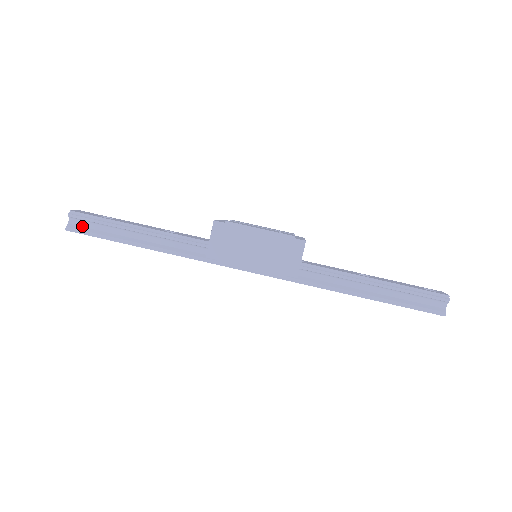
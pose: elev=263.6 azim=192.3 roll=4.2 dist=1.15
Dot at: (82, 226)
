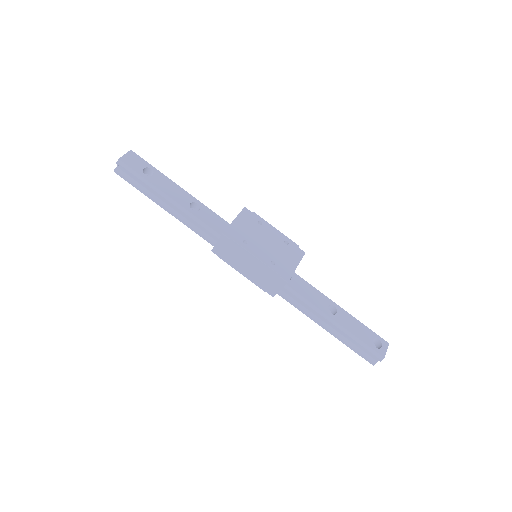
Dot at: (127, 174)
